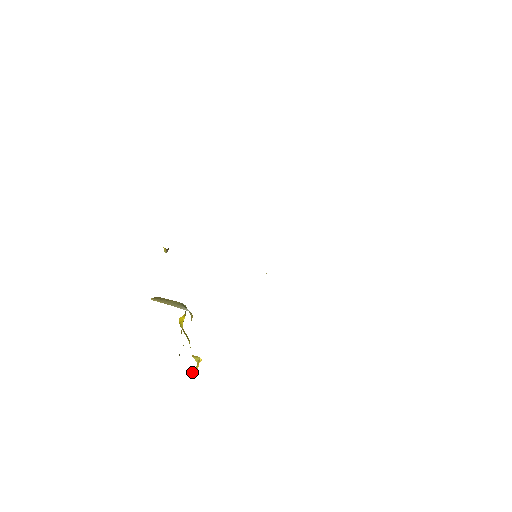
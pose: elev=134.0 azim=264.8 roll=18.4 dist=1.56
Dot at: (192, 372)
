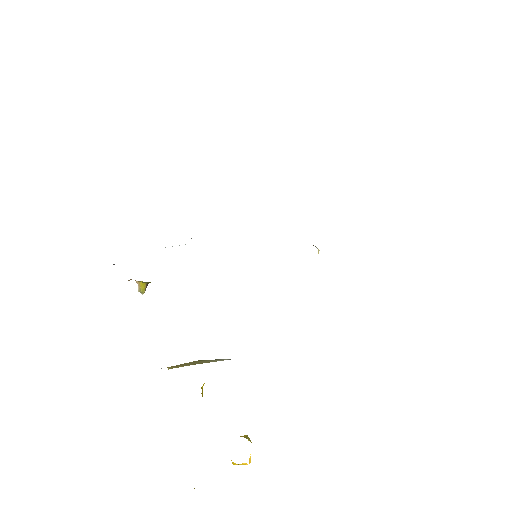
Dot at: occluded
